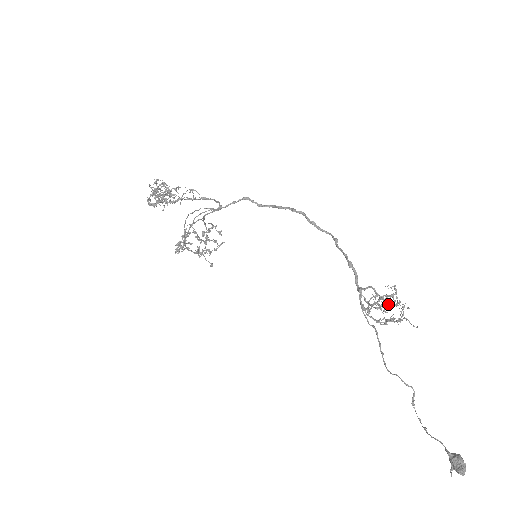
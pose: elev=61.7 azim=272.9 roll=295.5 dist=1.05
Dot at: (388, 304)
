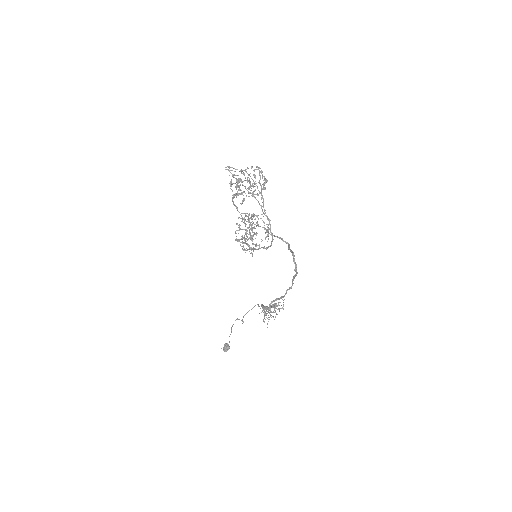
Dot at: occluded
